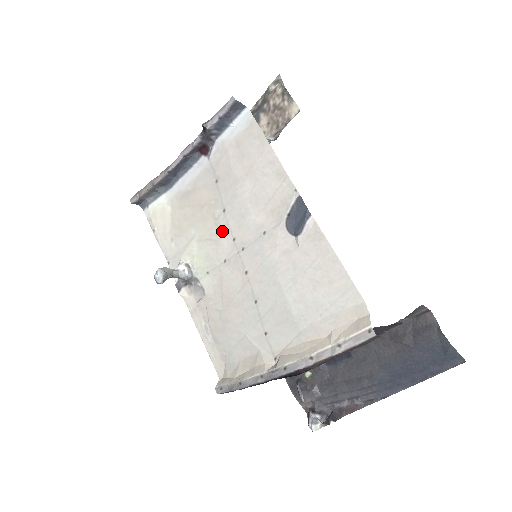
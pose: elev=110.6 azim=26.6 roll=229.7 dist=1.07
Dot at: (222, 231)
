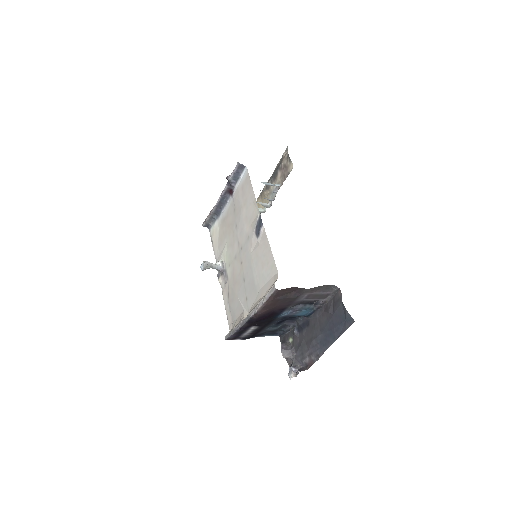
Dot at: (235, 239)
